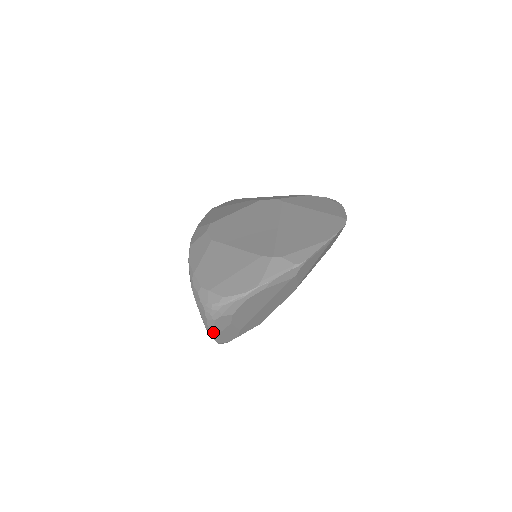
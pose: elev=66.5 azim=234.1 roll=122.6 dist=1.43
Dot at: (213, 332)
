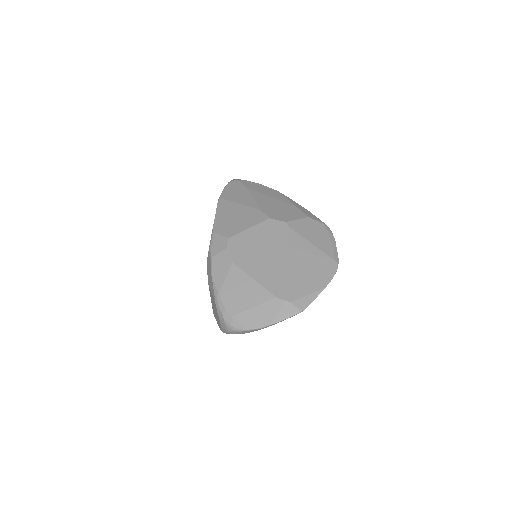
Dot at: occluded
